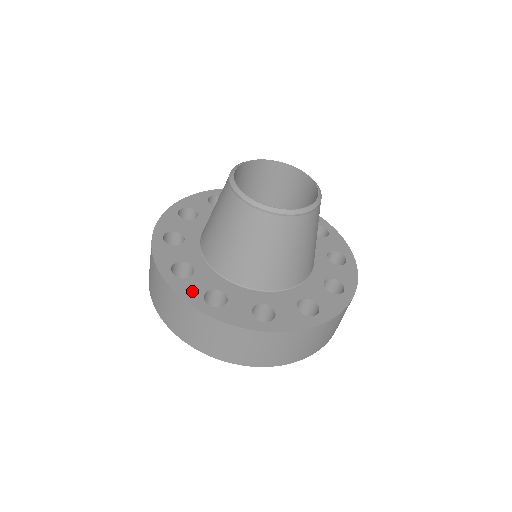
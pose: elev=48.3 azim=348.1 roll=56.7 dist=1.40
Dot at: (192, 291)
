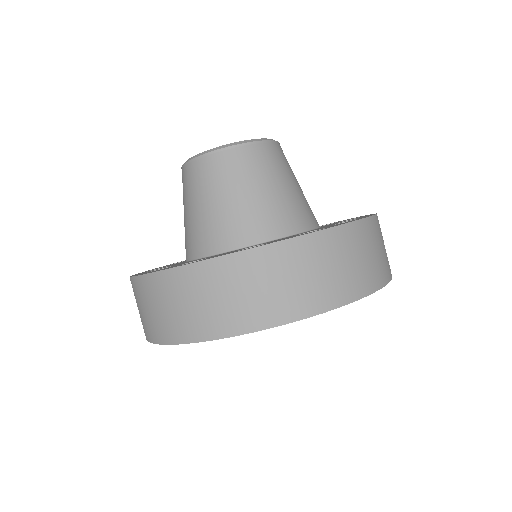
Dot at: occluded
